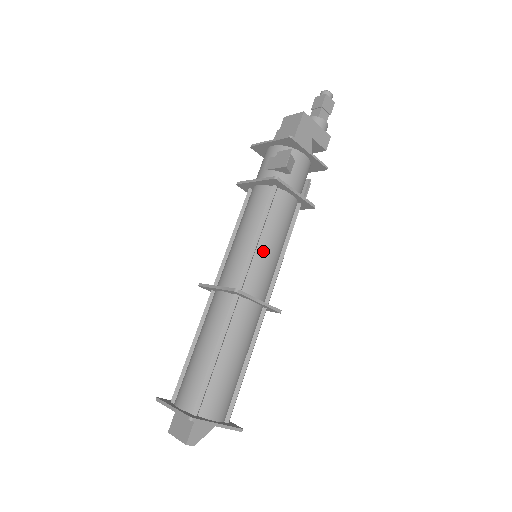
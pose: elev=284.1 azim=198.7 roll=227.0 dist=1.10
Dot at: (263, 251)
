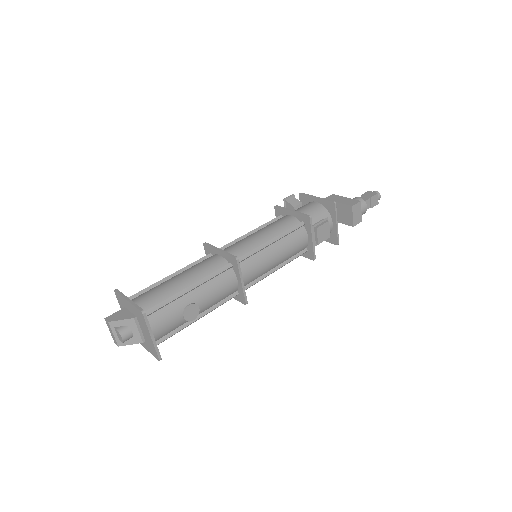
Dot at: (247, 237)
